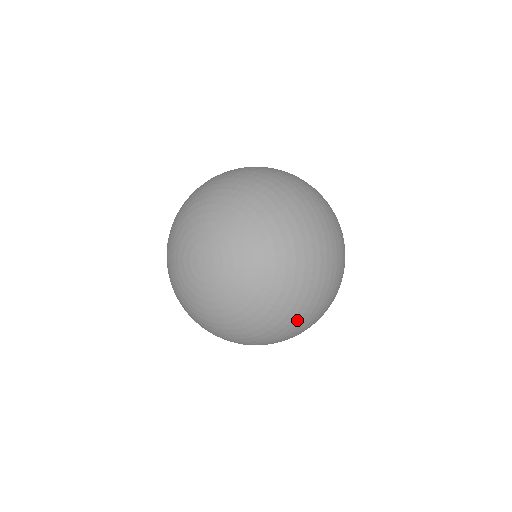
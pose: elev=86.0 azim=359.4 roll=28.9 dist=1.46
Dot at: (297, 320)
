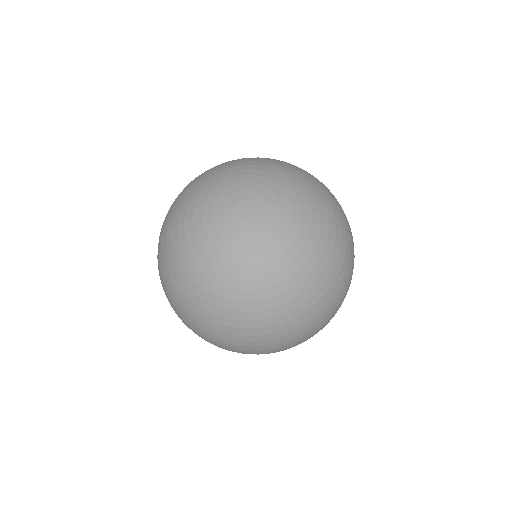
Dot at: (272, 331)
